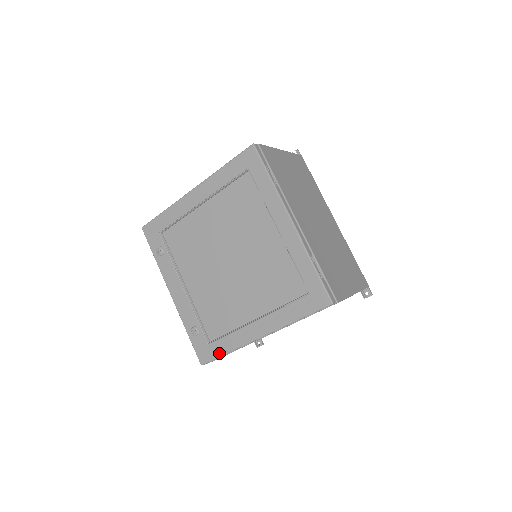
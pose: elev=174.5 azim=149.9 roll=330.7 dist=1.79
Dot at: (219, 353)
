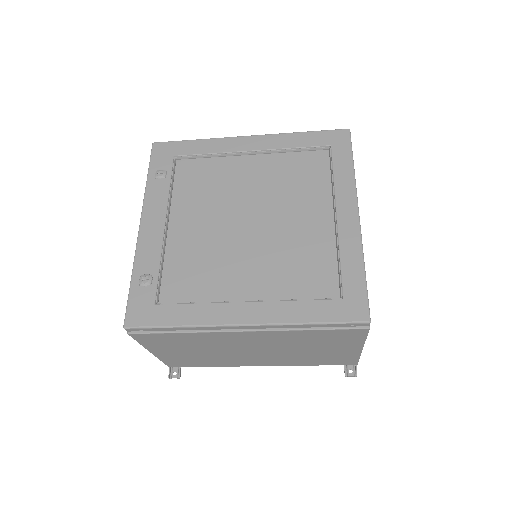
Dot at: (165, 321)
